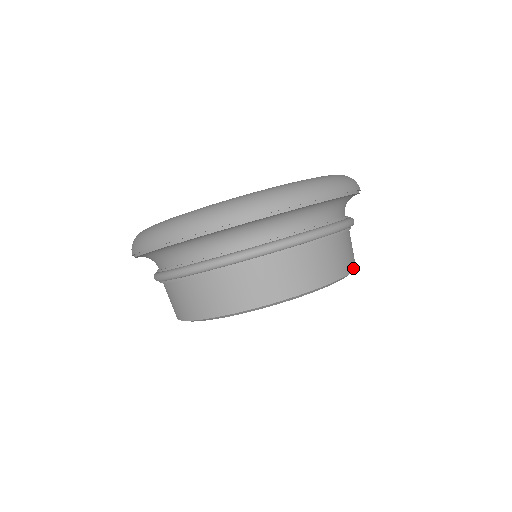
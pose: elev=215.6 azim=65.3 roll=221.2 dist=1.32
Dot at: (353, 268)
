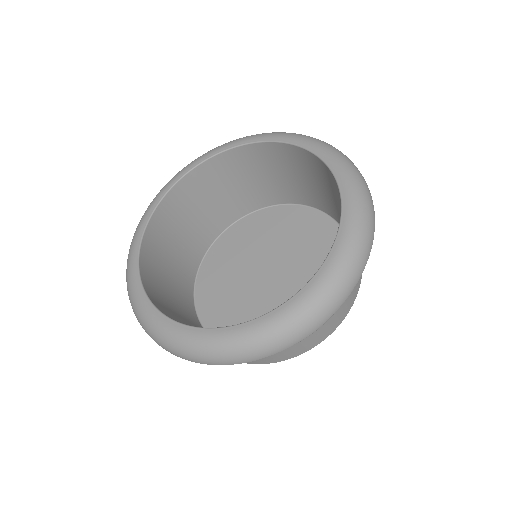
Dot at: occluded
